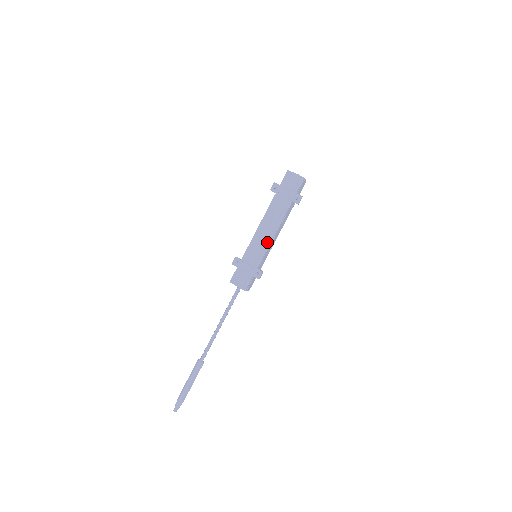
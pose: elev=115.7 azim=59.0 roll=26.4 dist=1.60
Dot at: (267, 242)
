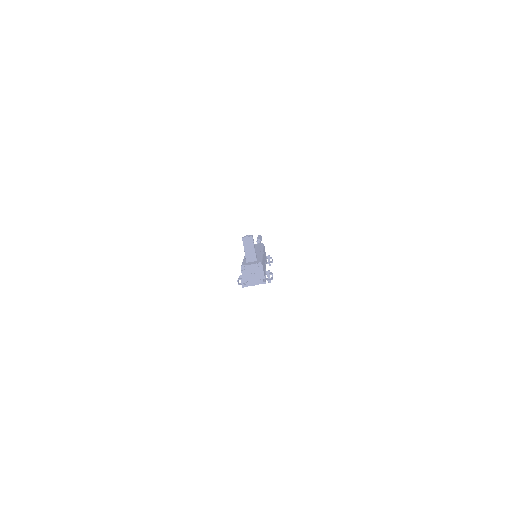
Dot at: occluded
